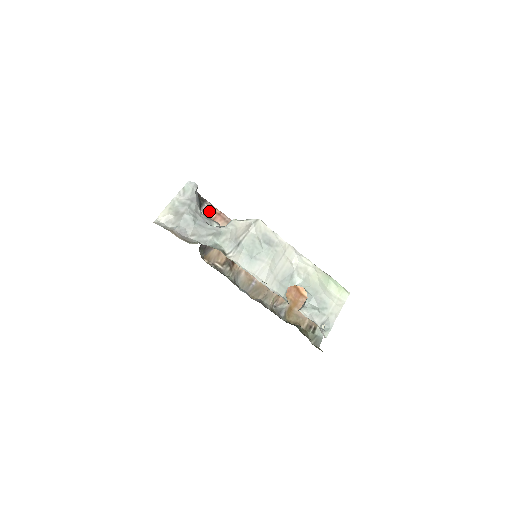
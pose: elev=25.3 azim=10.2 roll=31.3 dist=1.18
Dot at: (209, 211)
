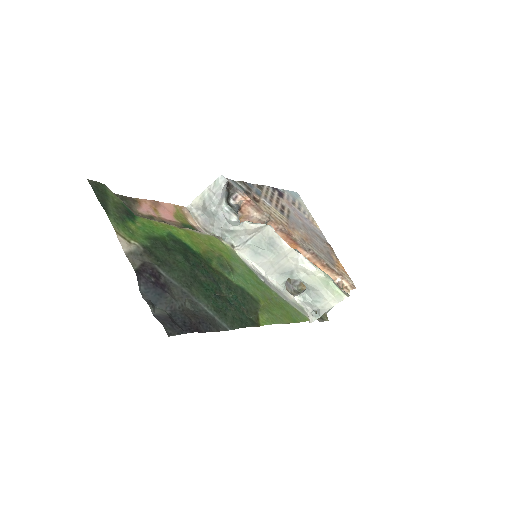
Dot at: (239, 199)
